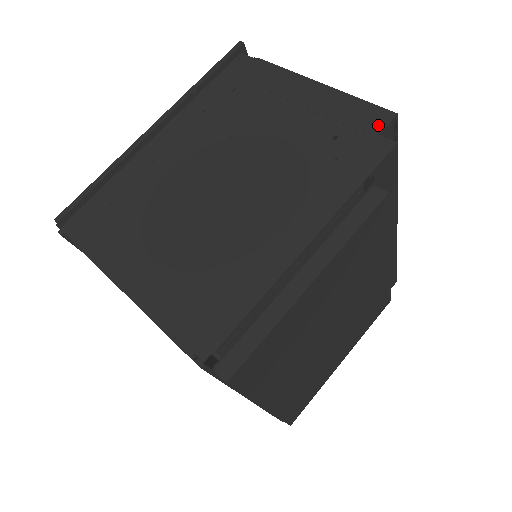
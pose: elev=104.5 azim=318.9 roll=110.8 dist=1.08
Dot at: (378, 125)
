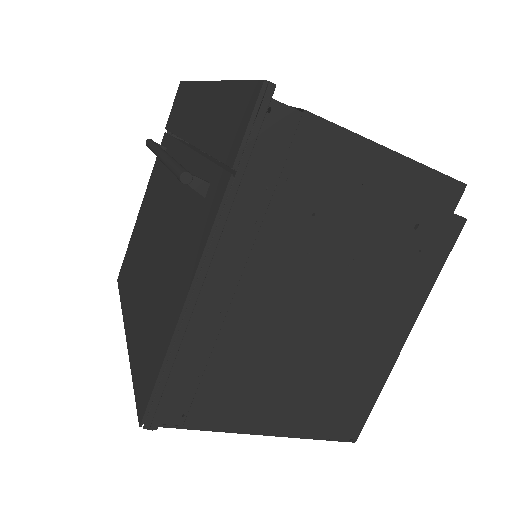
Dot at: (452, 203)
